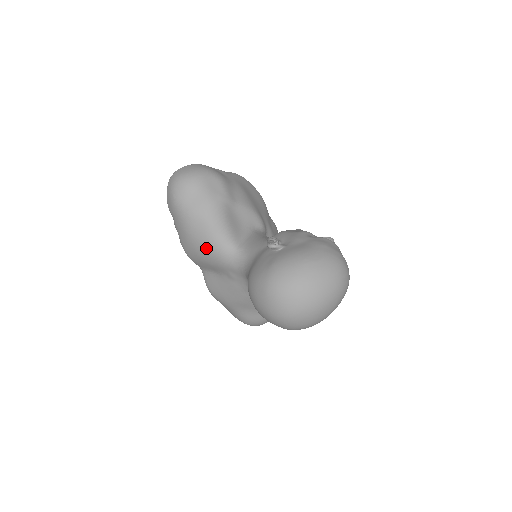
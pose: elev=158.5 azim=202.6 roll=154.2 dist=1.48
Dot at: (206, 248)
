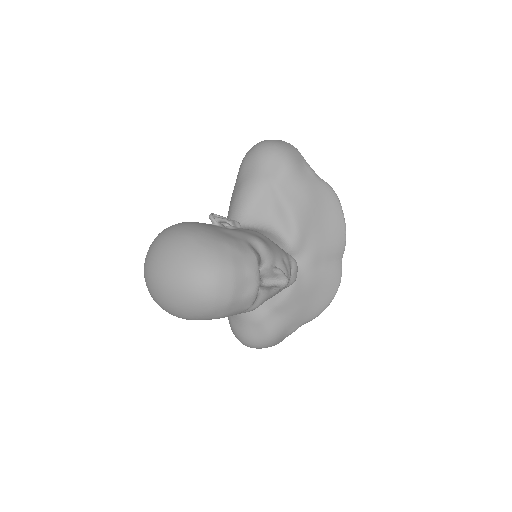
Dot at: occluded
